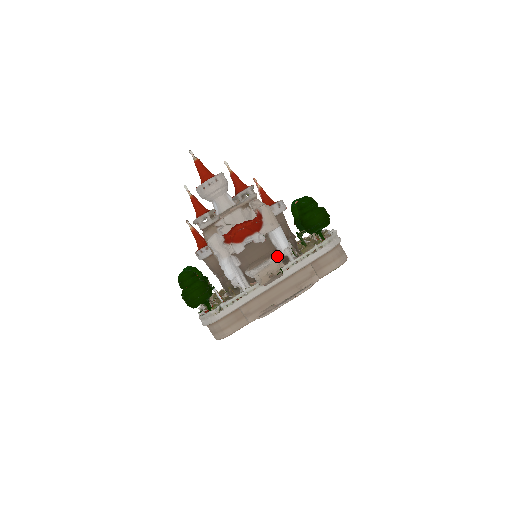
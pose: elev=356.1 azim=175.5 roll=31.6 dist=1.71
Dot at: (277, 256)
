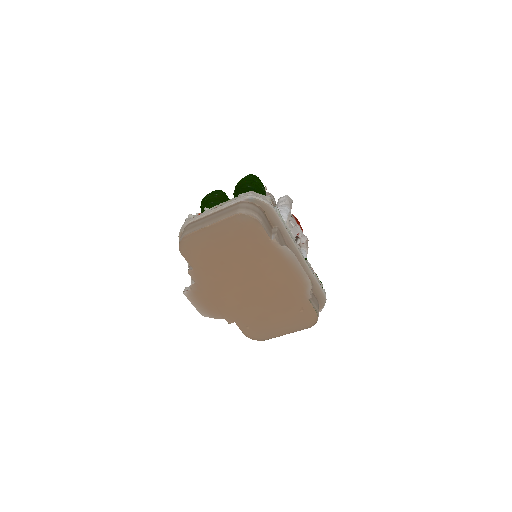
Dot at: occluded
